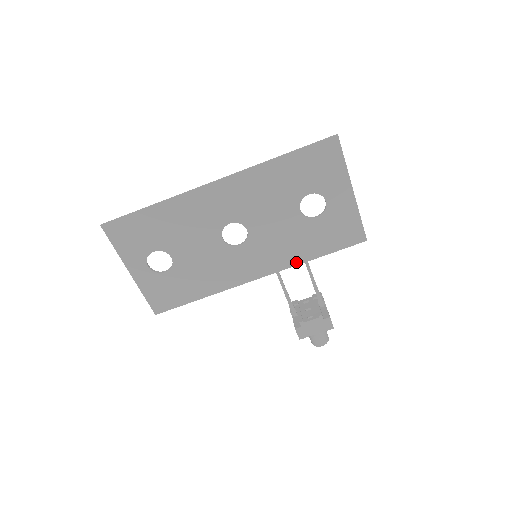
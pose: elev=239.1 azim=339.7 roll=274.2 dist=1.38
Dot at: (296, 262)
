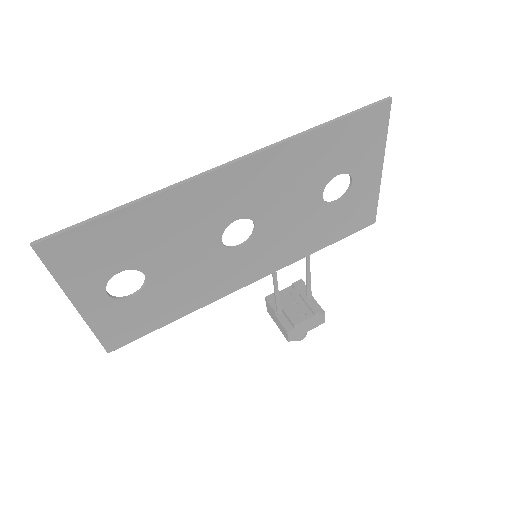
Dot at: (299, 256)
